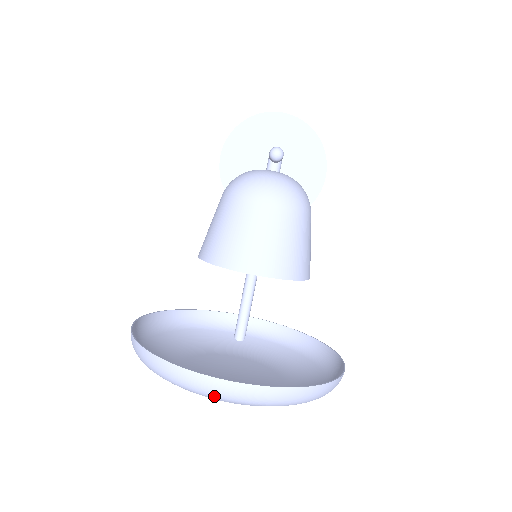
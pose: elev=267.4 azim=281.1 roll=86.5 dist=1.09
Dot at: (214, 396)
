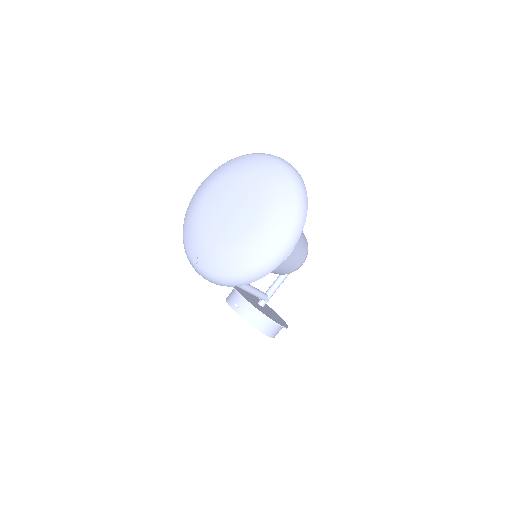
Dot at: (272, 157)
